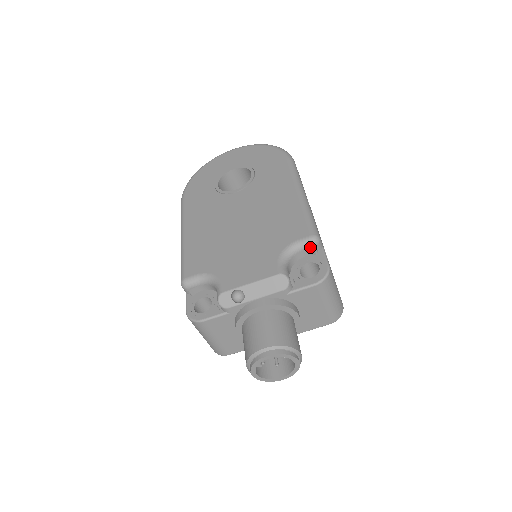
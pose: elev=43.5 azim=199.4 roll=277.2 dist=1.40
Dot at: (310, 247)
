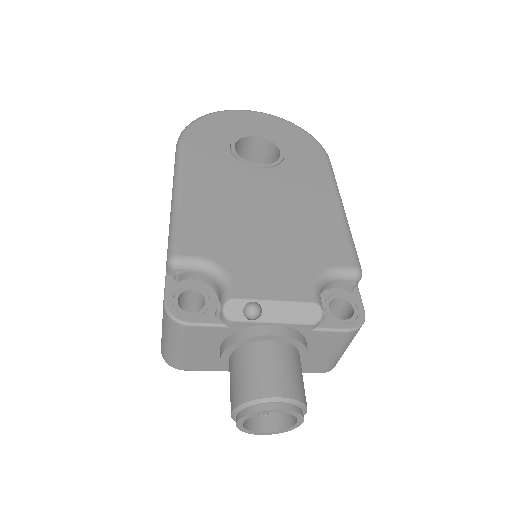
Dot at: (349, 280)
